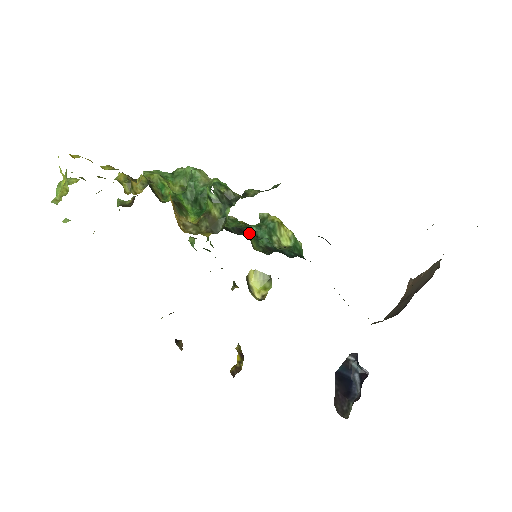
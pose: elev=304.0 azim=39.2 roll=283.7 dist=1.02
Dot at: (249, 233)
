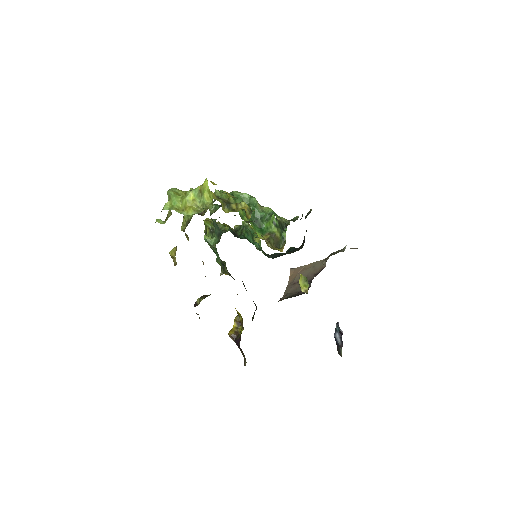
Dot at: occluded
